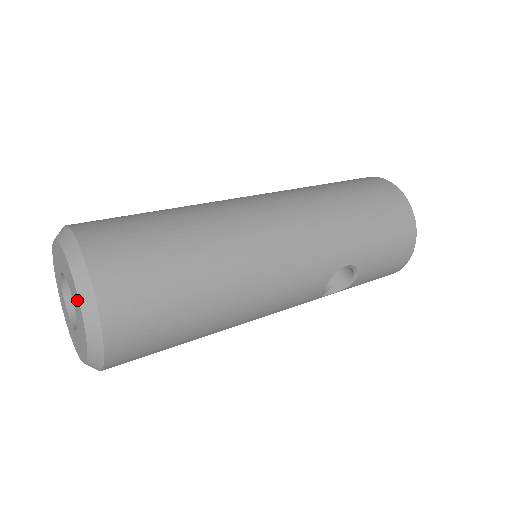
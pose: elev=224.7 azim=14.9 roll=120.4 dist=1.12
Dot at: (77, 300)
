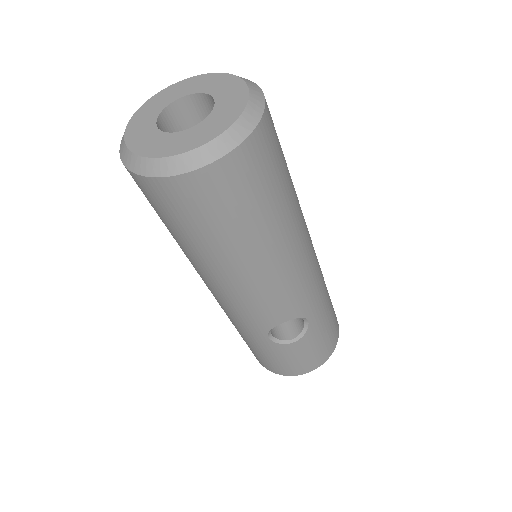
Dot at: (237, 109)
